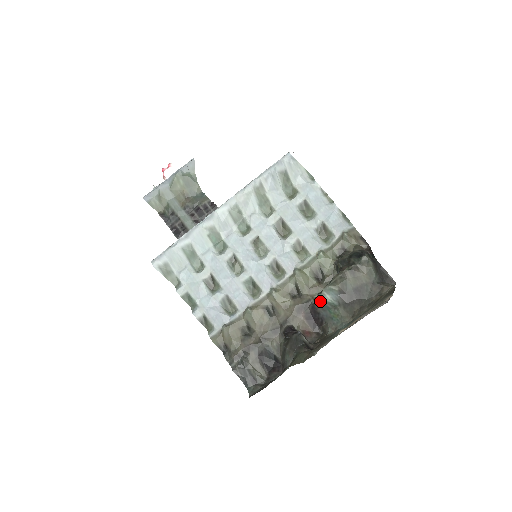
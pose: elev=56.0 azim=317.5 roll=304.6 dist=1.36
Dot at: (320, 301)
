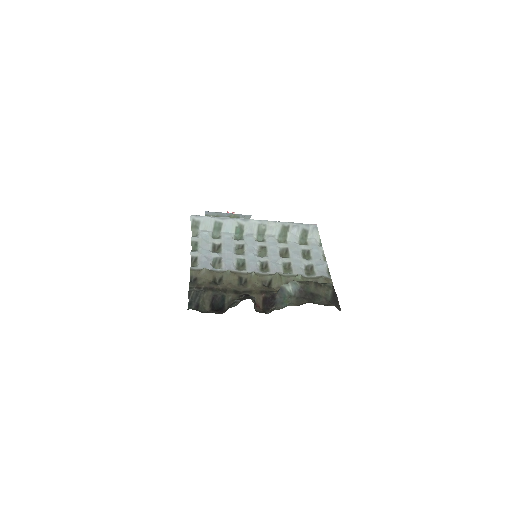
Dot at: (282, 289)
